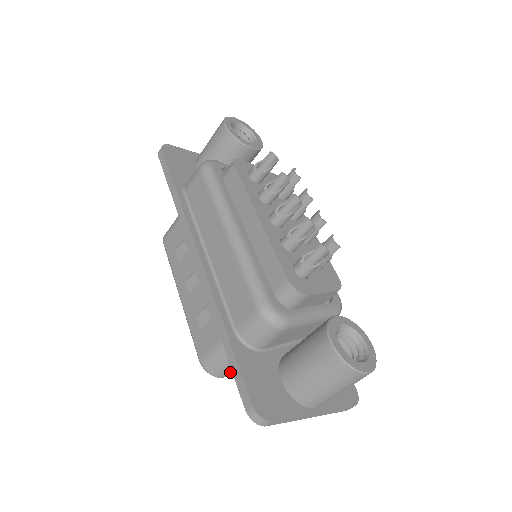
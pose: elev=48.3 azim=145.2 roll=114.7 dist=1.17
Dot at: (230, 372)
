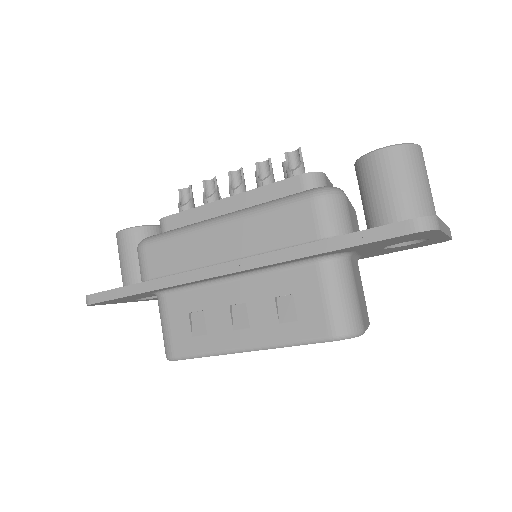
Dot at: (361, 317)
